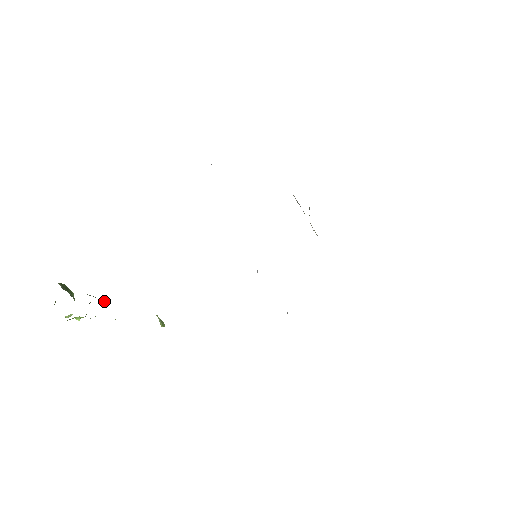
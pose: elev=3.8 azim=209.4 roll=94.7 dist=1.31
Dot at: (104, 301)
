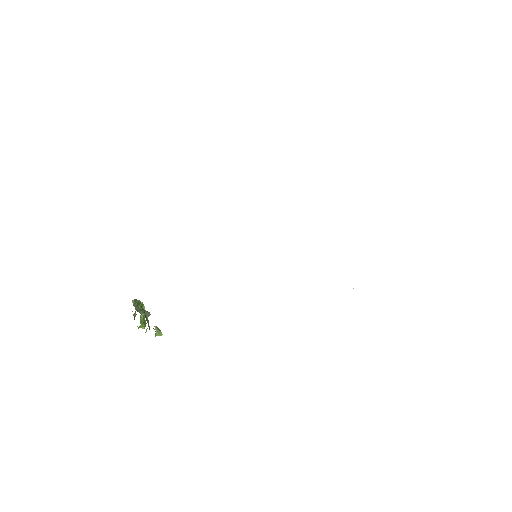
Dot at: (148, 313)
